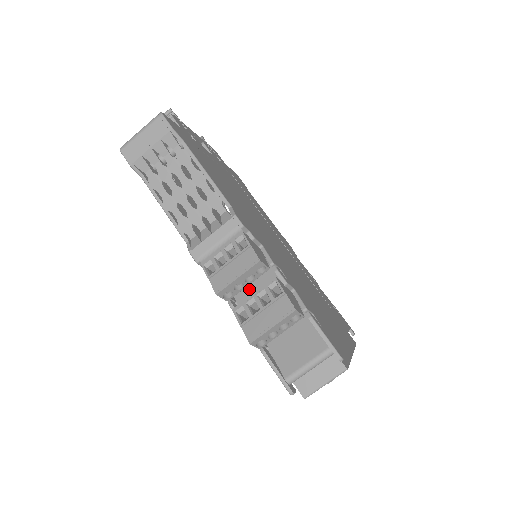
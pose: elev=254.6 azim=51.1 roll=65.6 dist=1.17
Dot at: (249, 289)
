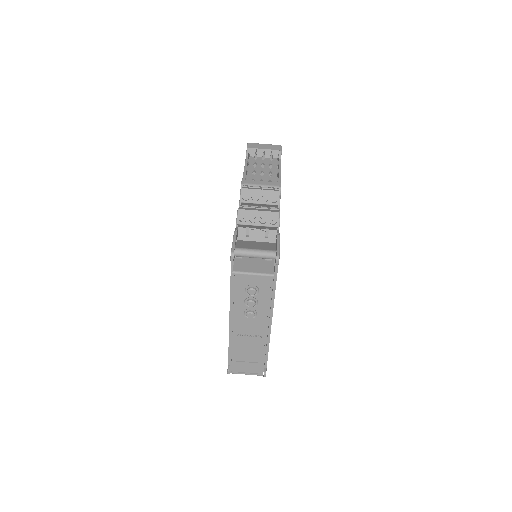
Dot at: occluded
